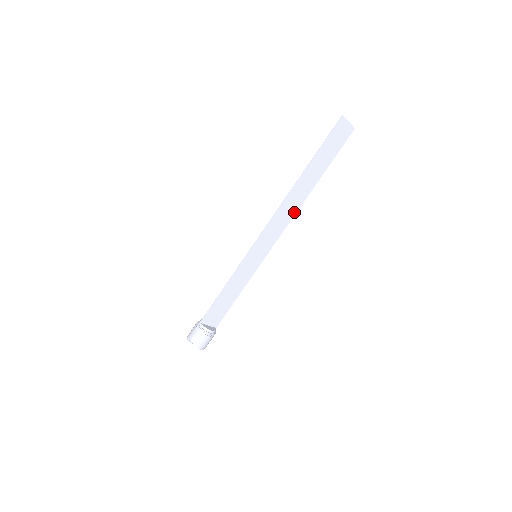
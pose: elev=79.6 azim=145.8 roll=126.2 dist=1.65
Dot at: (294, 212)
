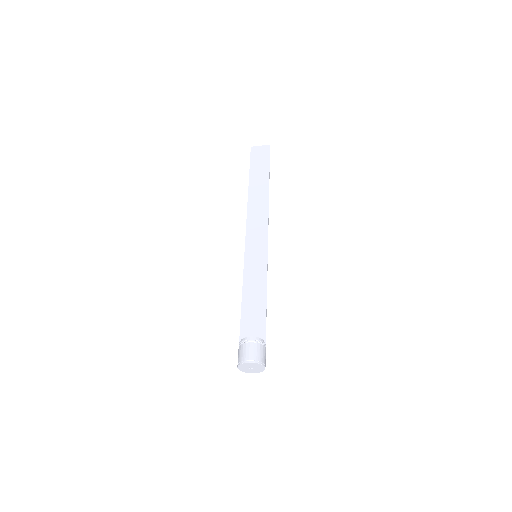
Dot at: (266, 210)
